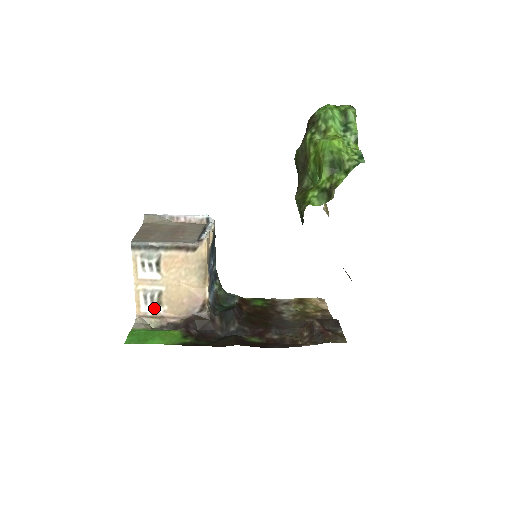
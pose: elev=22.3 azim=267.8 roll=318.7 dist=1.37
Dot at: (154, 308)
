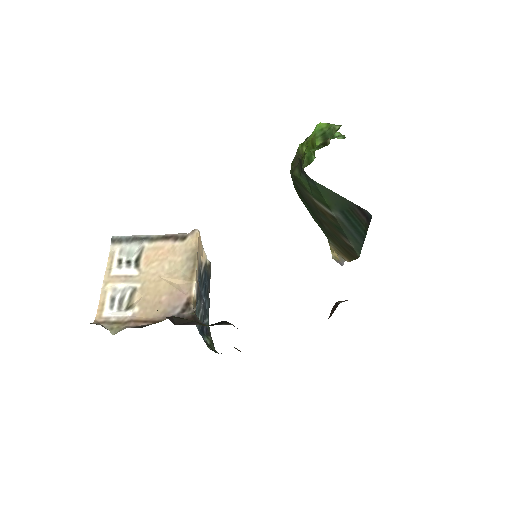
Dot at: (121, 313)
